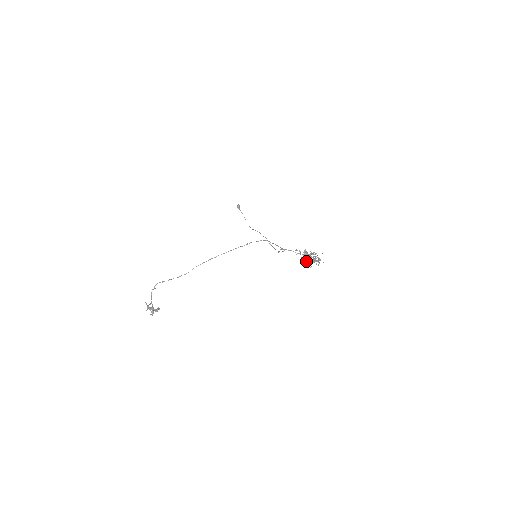
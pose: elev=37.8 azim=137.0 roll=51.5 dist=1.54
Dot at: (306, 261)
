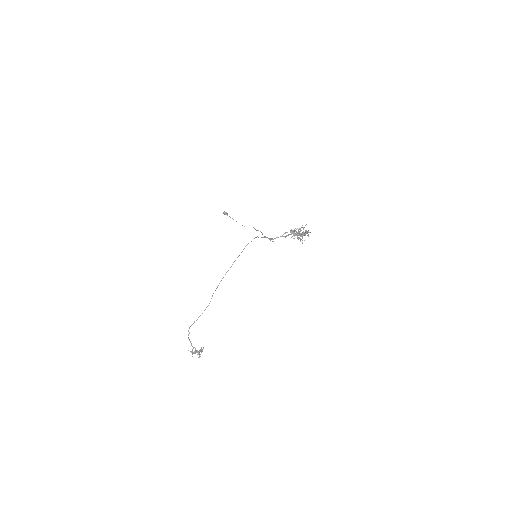
Dot at: (297, 238)
